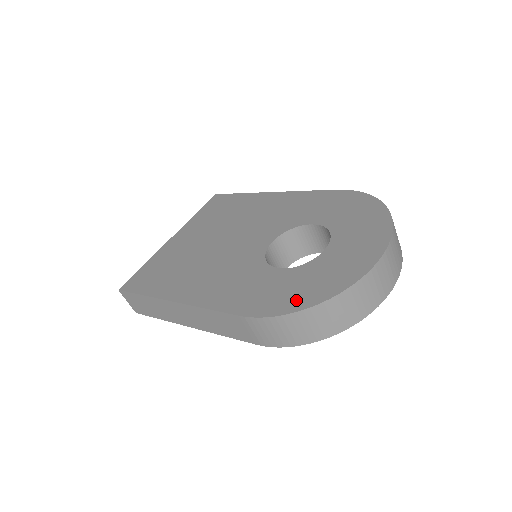
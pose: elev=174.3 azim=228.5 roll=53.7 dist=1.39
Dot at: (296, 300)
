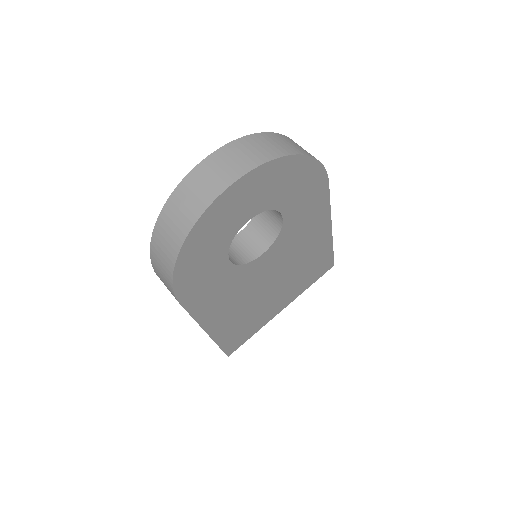
Dot at: occluded
